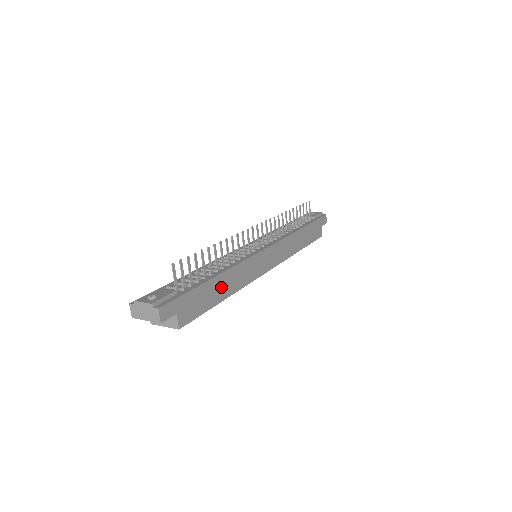
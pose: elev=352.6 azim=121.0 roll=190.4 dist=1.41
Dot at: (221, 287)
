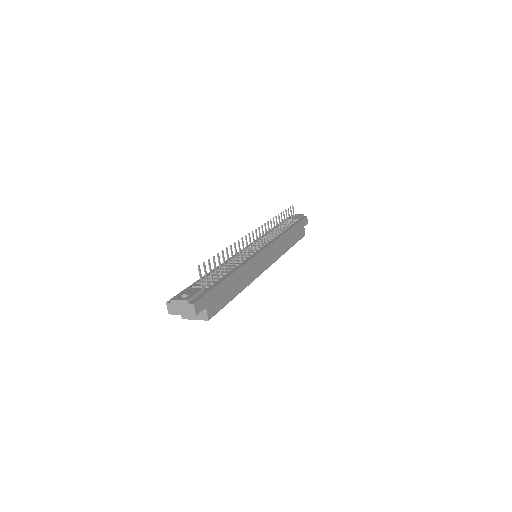
Dot at: (235, 284)
